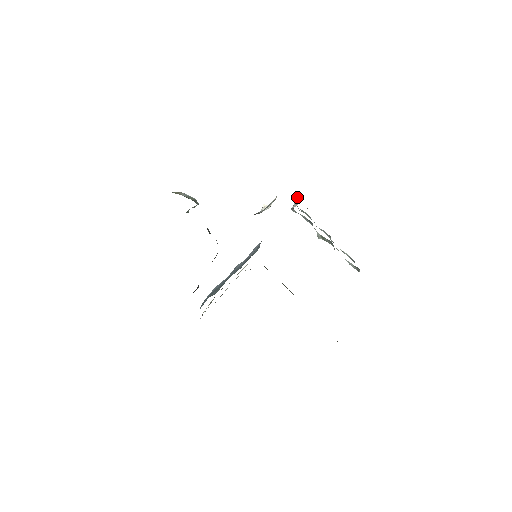
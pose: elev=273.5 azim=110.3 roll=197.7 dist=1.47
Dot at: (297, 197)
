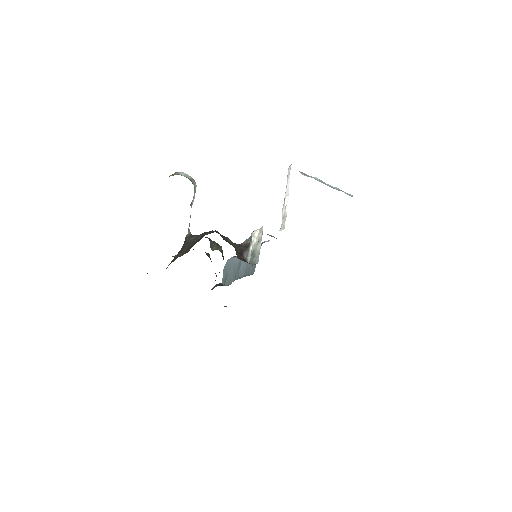
Dot at: (289, 178)
